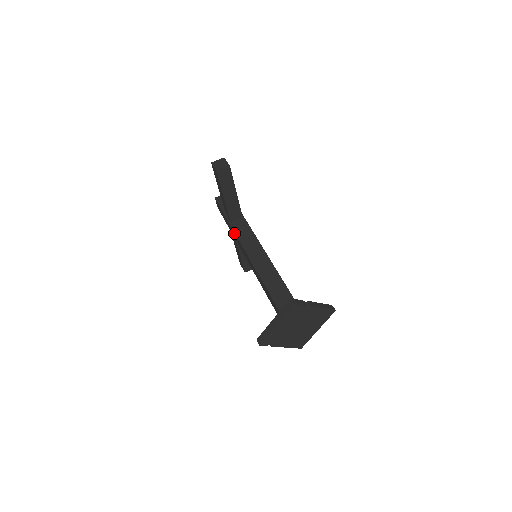
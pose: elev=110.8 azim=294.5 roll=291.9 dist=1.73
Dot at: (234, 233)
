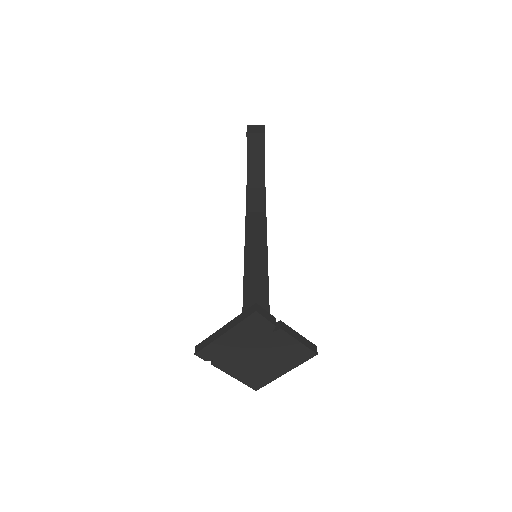
Dot at: (245, 223)
